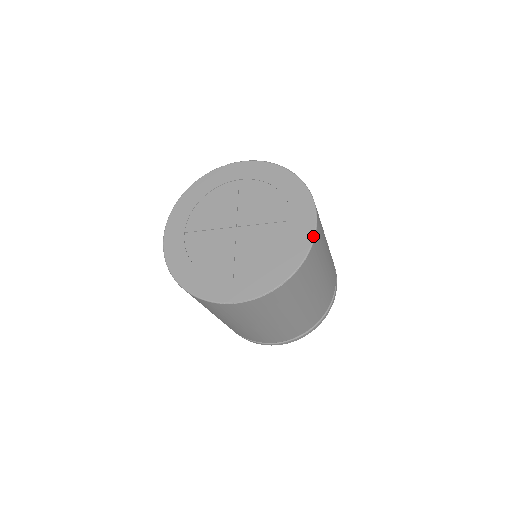
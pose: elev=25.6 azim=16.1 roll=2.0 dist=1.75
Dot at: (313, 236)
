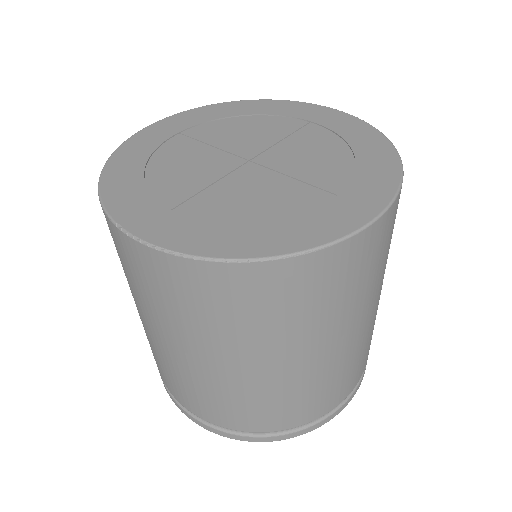
Dot at: (353, 230)
